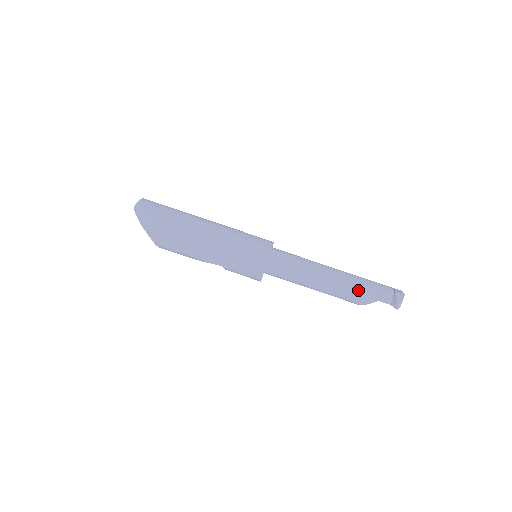
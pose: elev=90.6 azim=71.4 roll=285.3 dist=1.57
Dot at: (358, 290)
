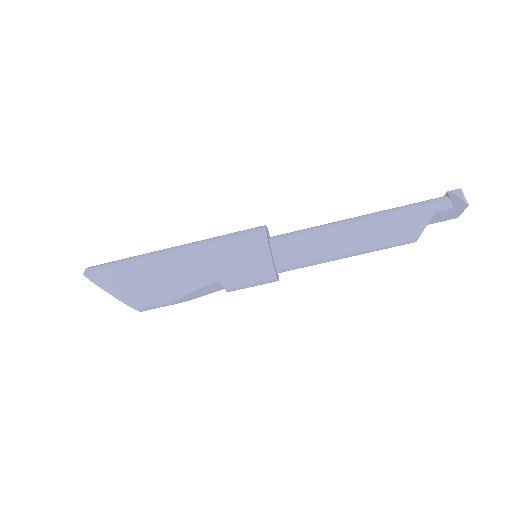
Dot at: (401, 215)
